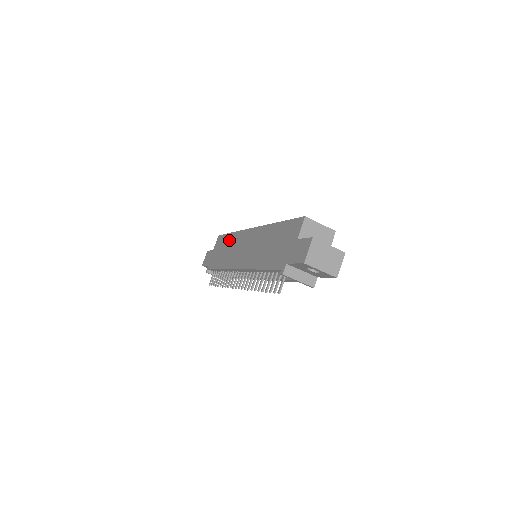
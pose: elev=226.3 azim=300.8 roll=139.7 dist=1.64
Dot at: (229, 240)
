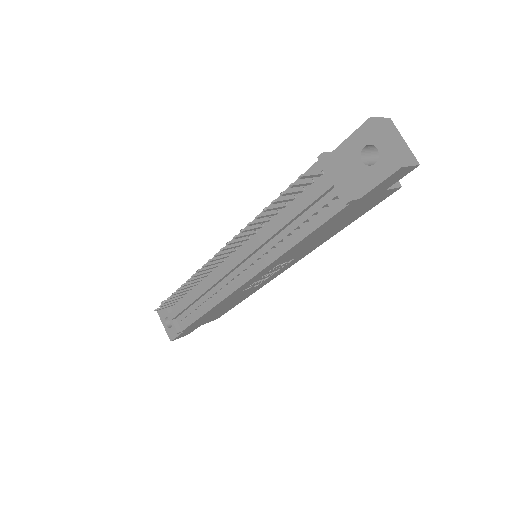
Dot at: occluded
